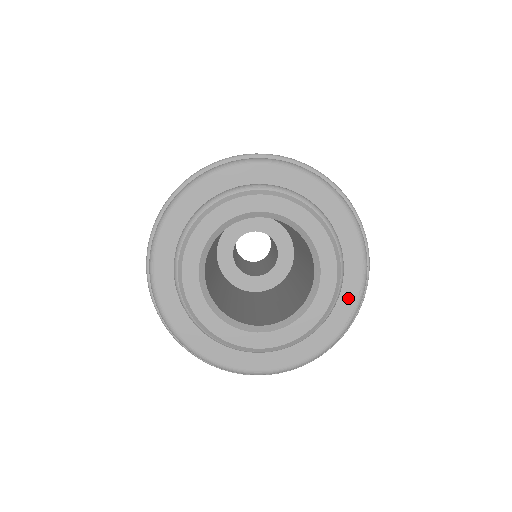
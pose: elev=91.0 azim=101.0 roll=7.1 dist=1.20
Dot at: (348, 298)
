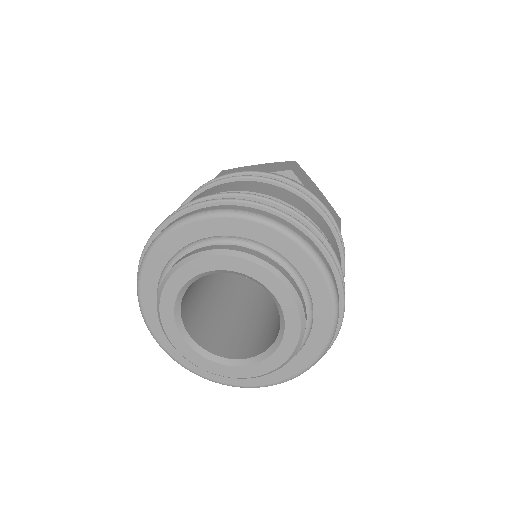
Dot at: (289, 369)
